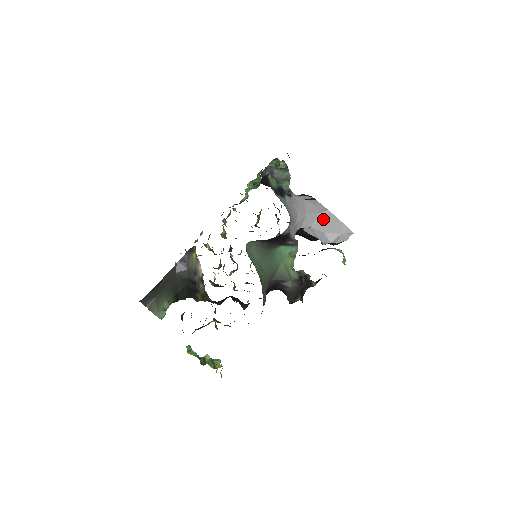
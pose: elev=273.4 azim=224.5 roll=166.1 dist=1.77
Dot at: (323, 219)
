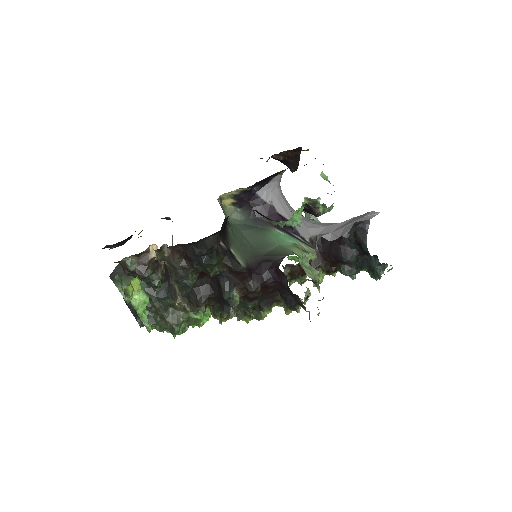
Dot at: (346, 223)
